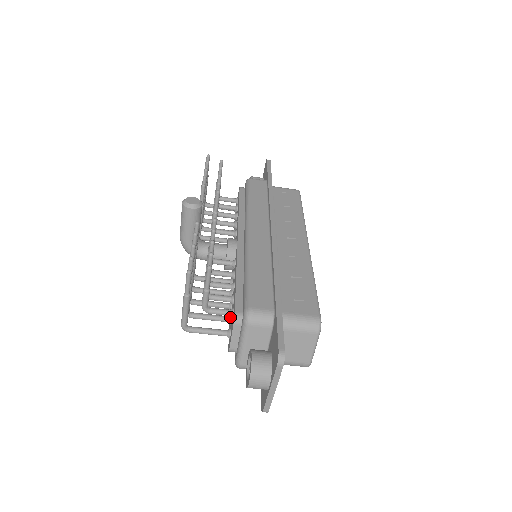
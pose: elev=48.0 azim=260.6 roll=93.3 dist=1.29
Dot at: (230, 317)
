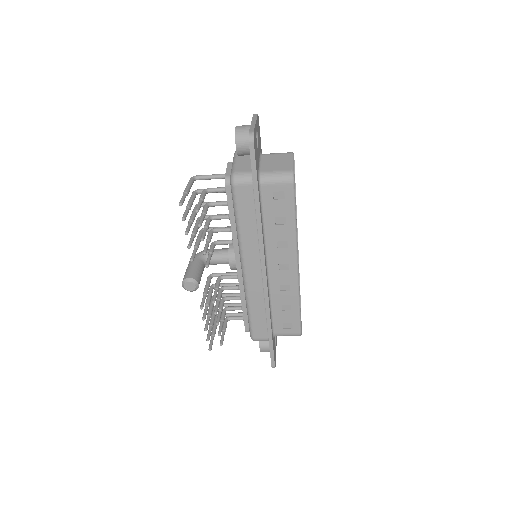
Dot at: occluded
